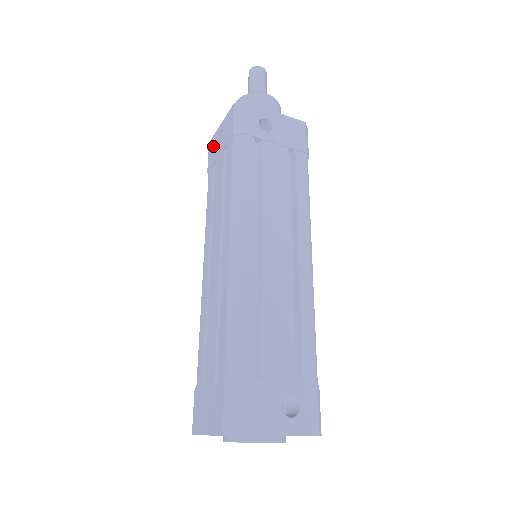
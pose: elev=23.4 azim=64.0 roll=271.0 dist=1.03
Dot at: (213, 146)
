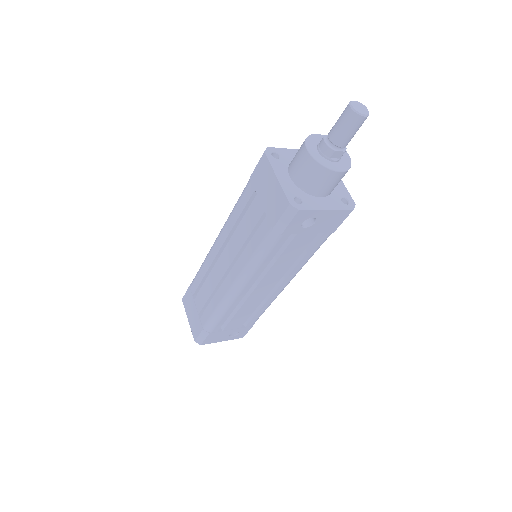
Dot at: (263, 173)
